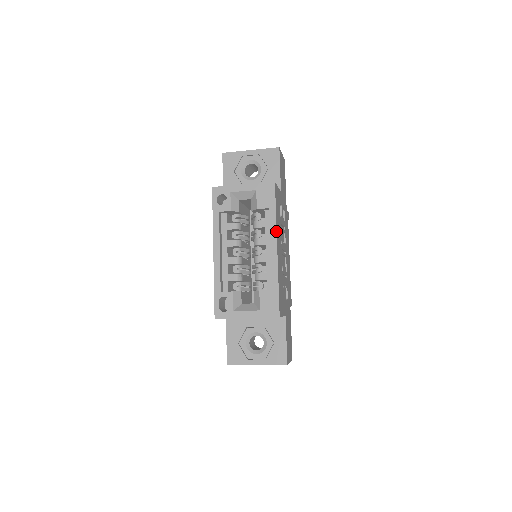
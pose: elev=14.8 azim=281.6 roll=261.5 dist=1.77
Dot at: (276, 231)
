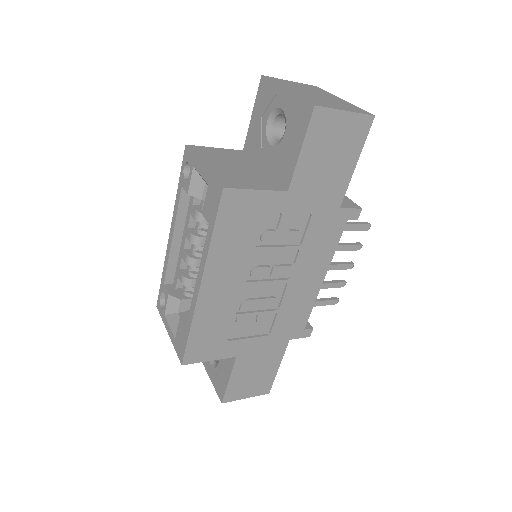
Dot at: (205, 263)
